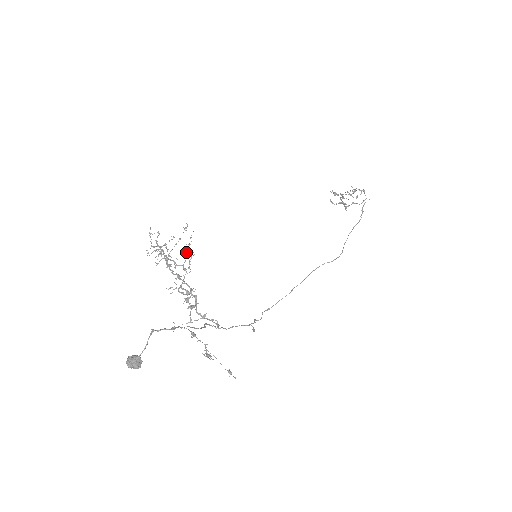
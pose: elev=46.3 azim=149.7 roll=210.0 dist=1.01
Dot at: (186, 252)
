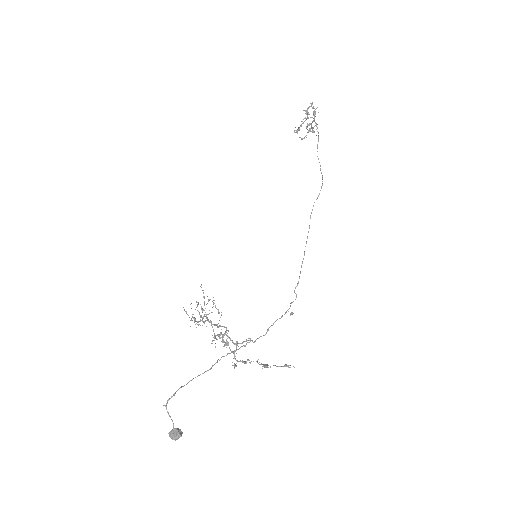
Dot at: occluded
